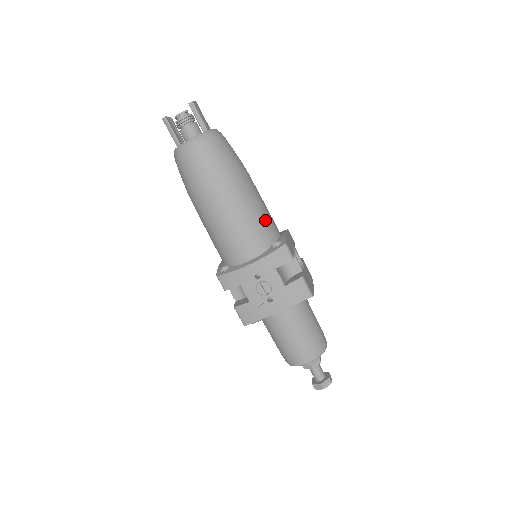
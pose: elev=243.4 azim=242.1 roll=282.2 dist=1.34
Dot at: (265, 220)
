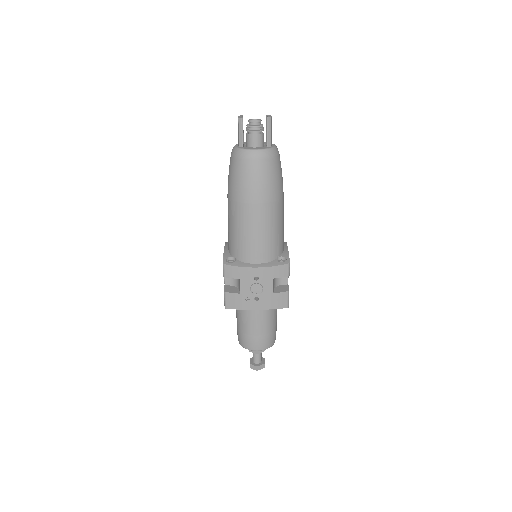
Dot at: (281, 236)
